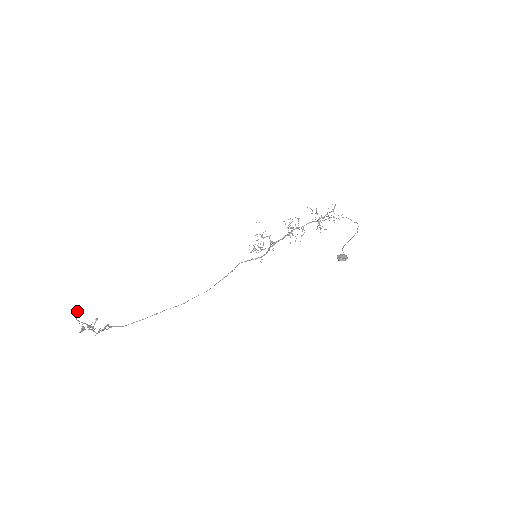
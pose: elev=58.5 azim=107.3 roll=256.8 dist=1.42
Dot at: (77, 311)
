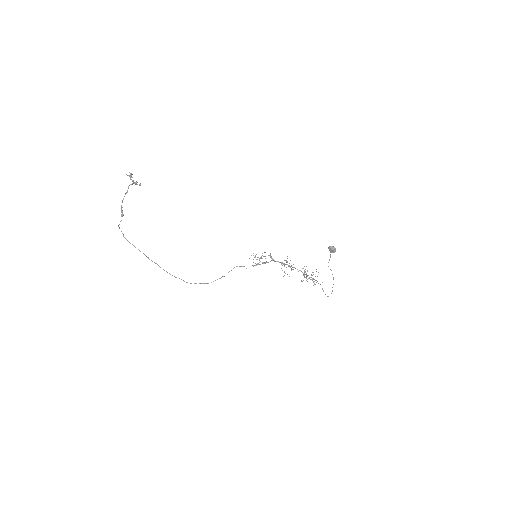
Dot at: occluded
